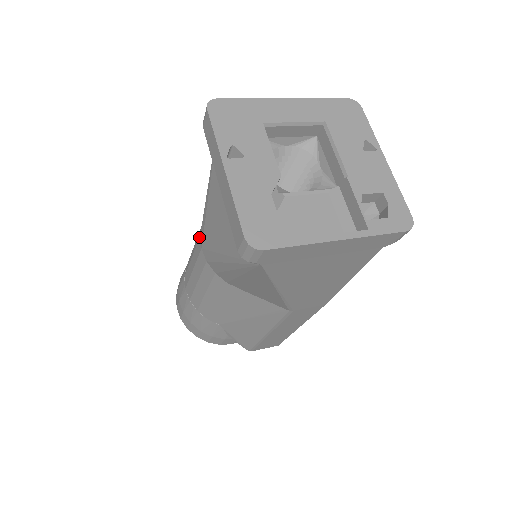
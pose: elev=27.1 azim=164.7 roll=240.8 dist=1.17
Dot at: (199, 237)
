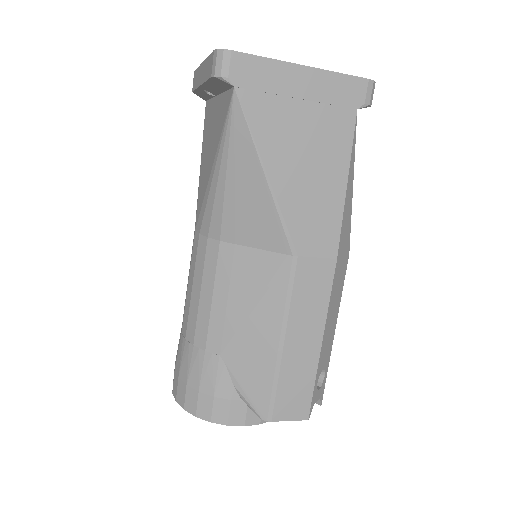
Dot at: (194, 232)
